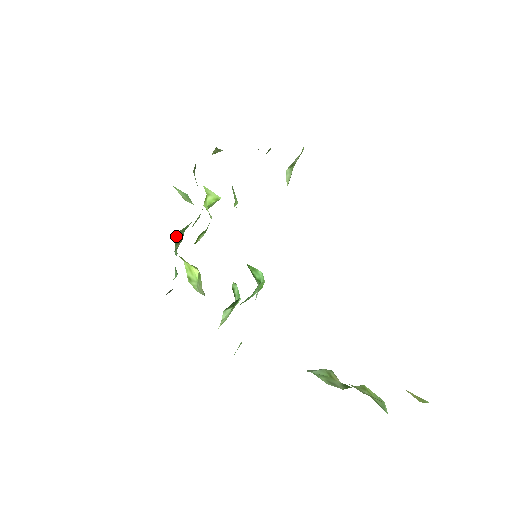
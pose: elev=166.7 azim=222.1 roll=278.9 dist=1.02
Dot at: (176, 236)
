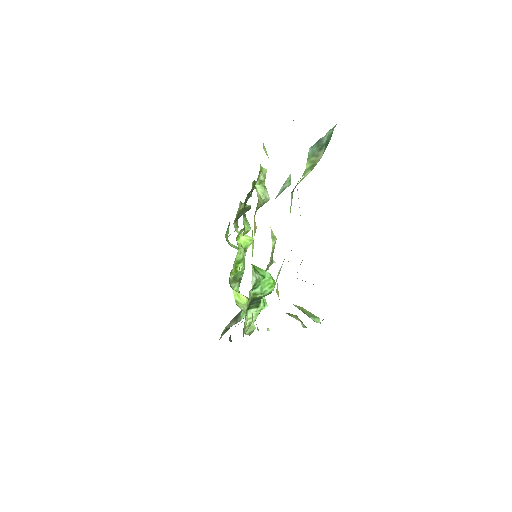
Dot at: (231, 276)
